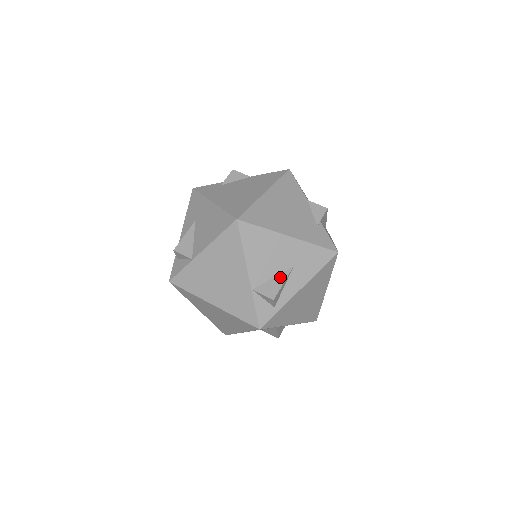
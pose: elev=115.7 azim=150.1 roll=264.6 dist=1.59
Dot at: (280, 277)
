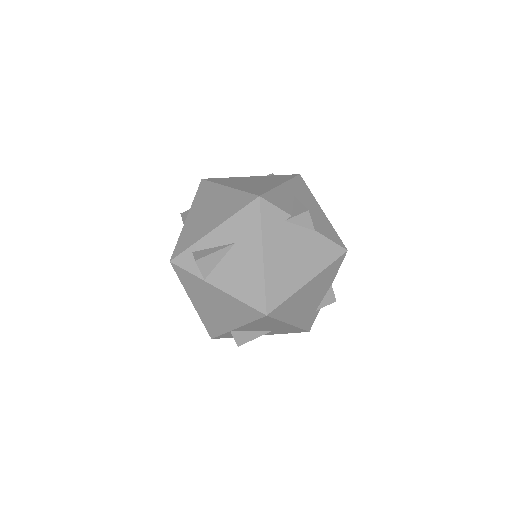
Dot at: (257, 333)
